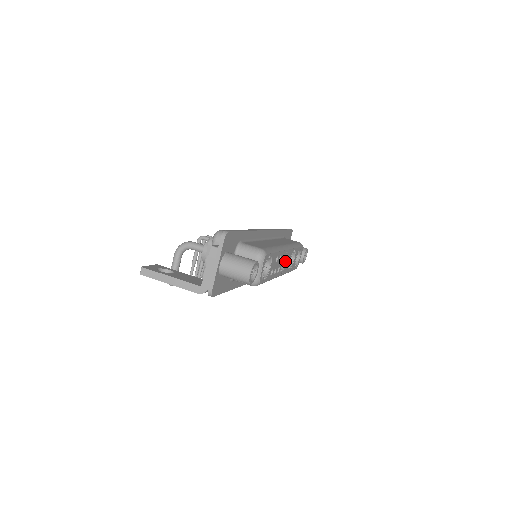
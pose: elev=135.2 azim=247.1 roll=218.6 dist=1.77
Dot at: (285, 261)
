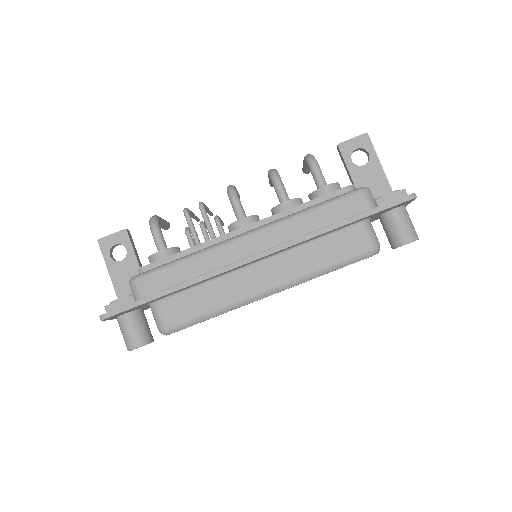
Dot at: occluded
